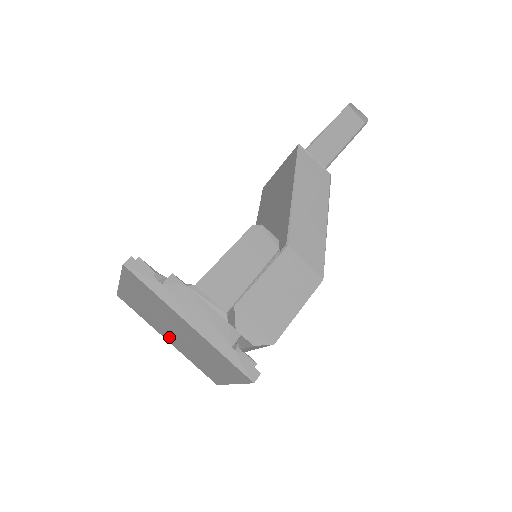
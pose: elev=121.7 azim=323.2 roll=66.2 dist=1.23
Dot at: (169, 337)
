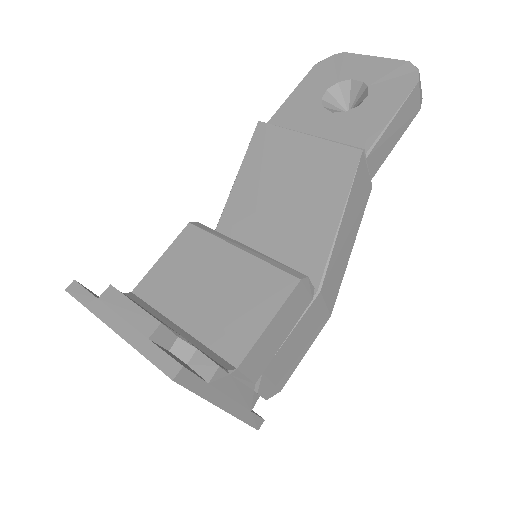
Dot at: occluded
